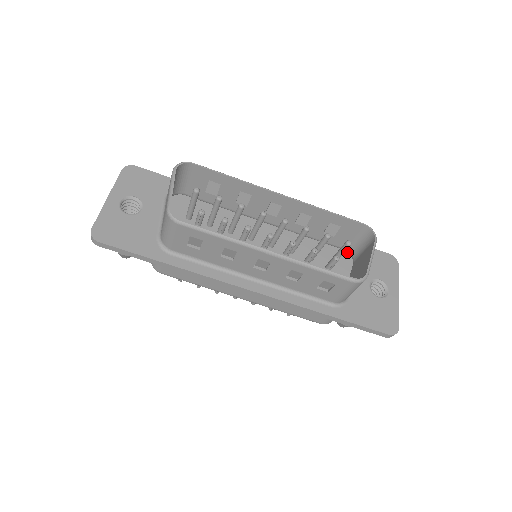
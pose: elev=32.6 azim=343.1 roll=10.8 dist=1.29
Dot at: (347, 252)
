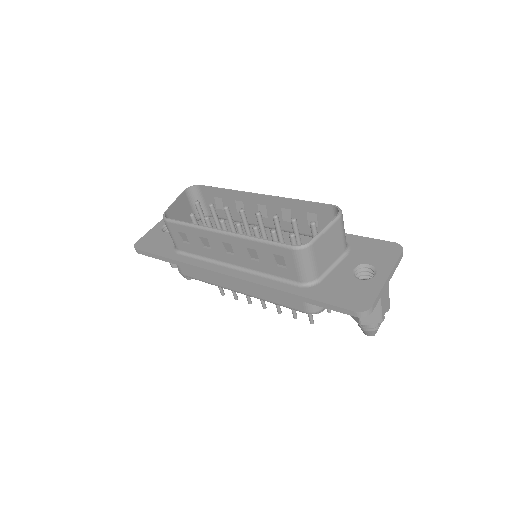
Dot at: occluded
